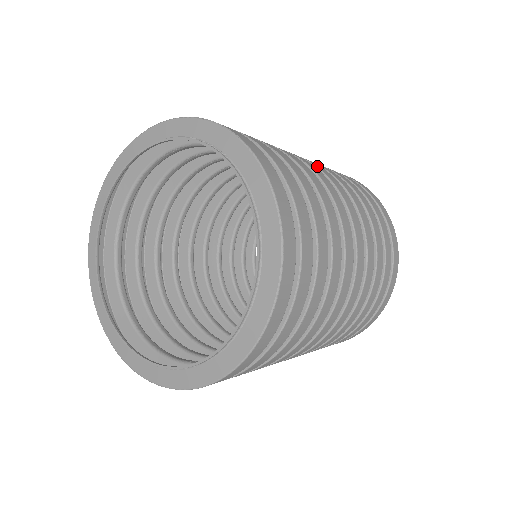
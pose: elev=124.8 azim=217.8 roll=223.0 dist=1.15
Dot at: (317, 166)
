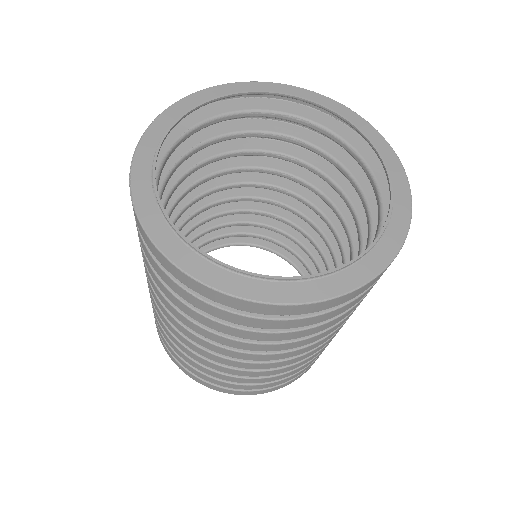
Dot at: occluded
